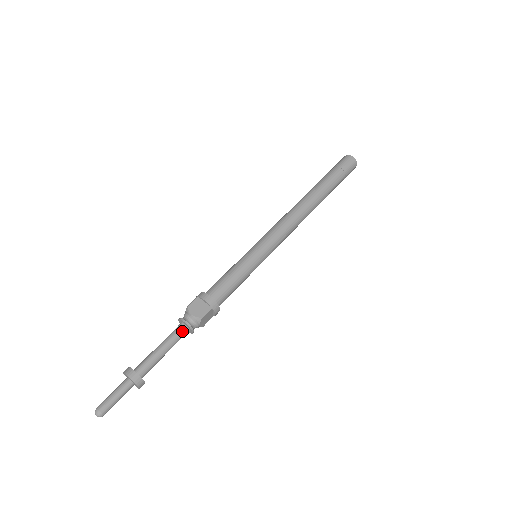
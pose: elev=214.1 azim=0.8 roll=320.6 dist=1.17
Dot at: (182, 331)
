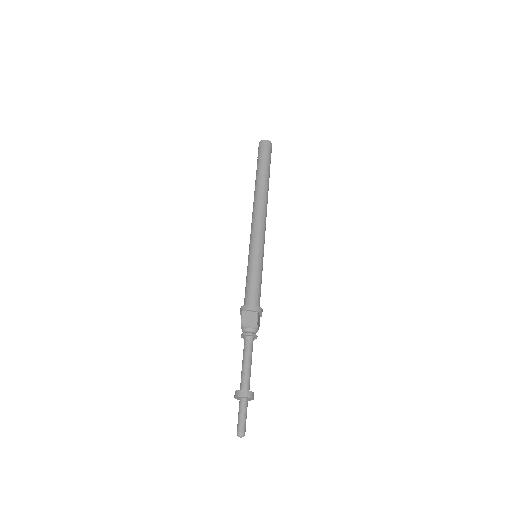
Dot at: (250, 342)
